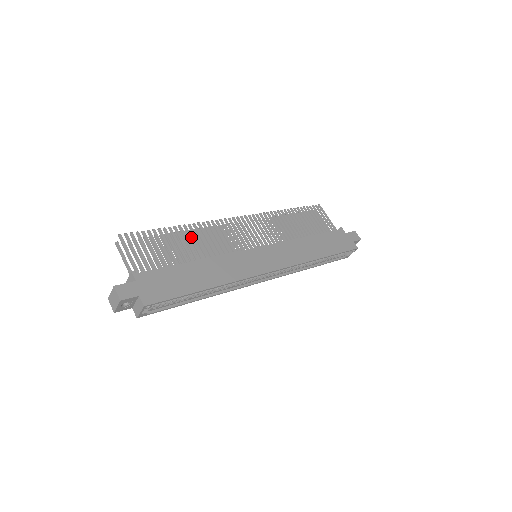
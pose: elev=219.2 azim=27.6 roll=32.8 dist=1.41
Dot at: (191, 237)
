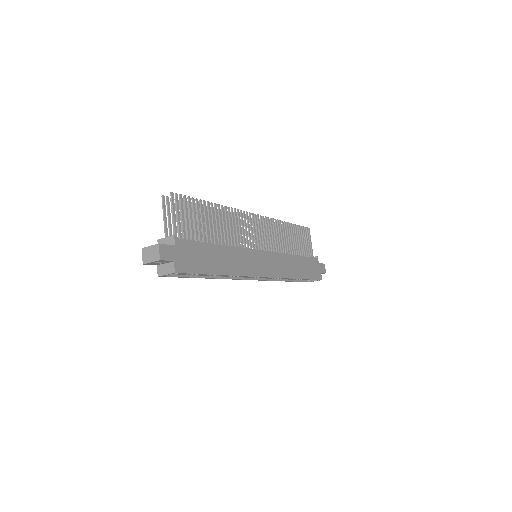
Dot at: (221, 219)
